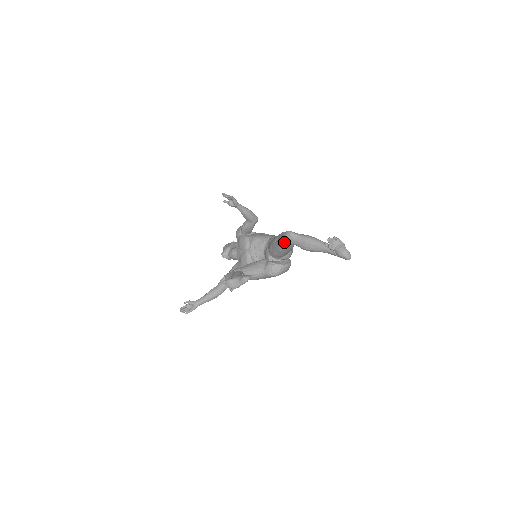
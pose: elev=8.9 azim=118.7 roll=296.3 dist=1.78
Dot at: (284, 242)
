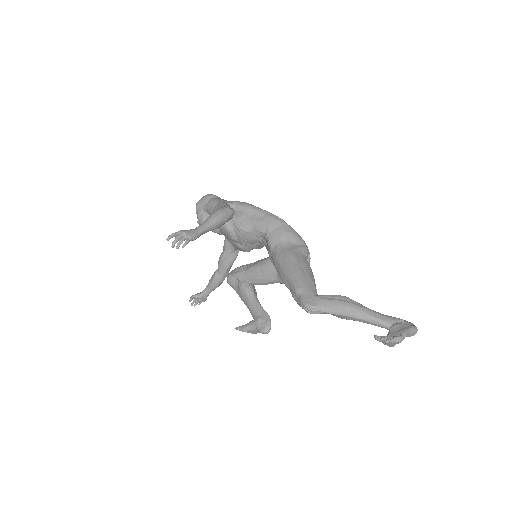
Dot at: occluded
